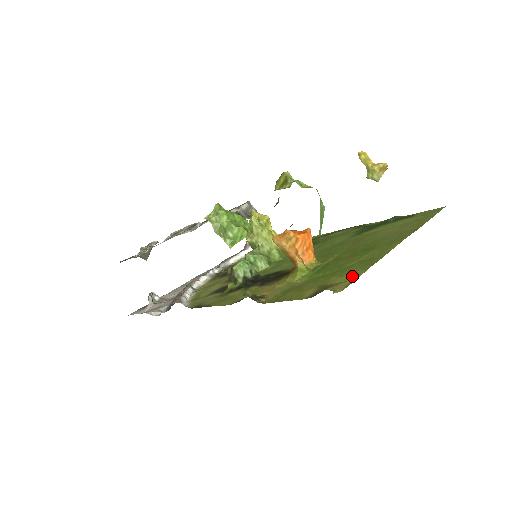
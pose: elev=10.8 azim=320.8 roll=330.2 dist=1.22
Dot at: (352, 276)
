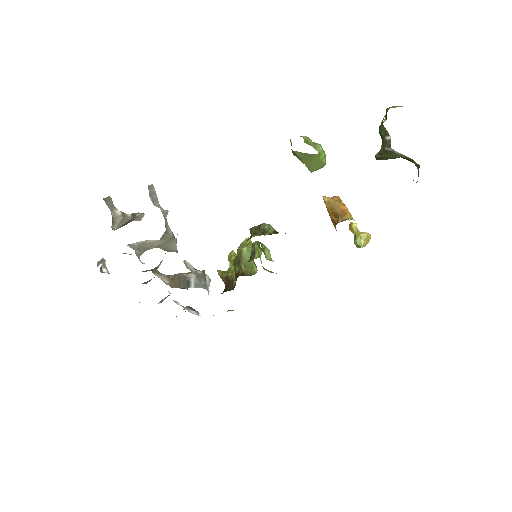
Dot at: occluded
